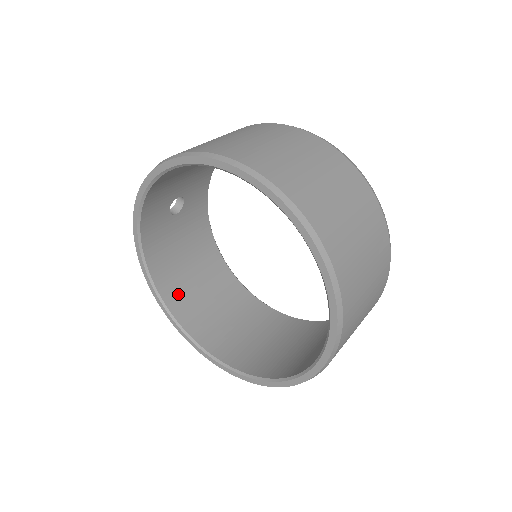
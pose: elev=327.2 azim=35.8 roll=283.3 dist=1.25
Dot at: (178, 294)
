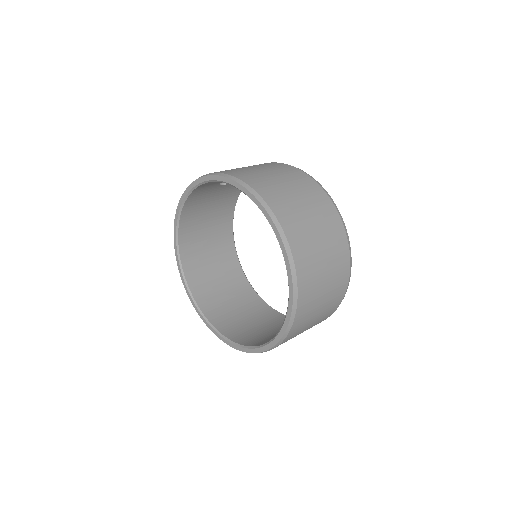
Dot at: (190, 233)
